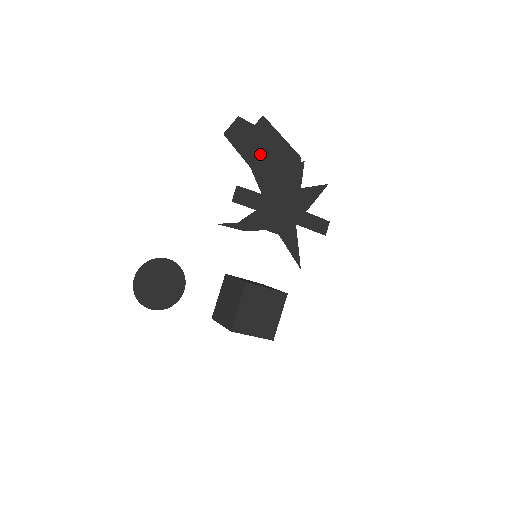
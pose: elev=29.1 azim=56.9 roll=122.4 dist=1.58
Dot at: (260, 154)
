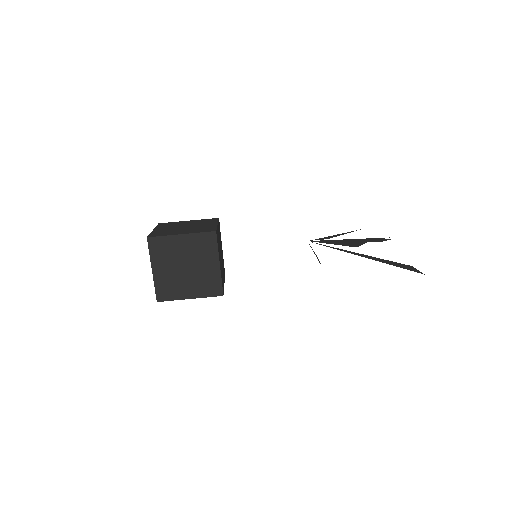
Dot at: occluded
